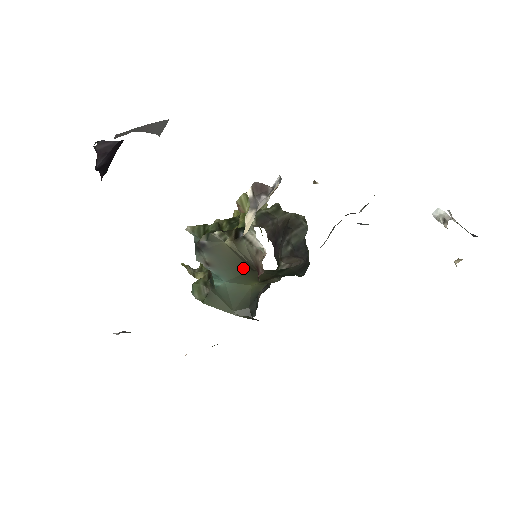
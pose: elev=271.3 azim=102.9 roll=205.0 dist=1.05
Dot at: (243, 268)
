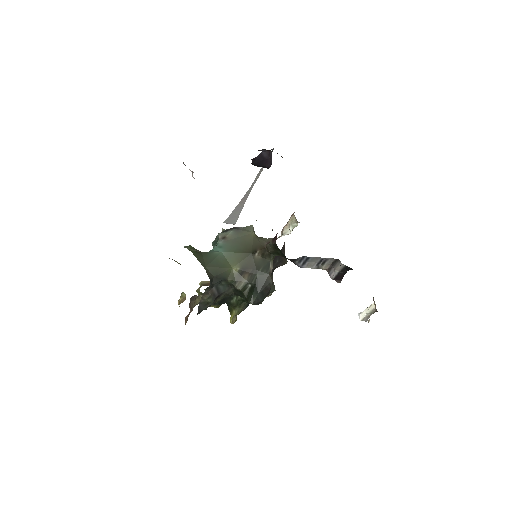
Dot at: (247, 250)
